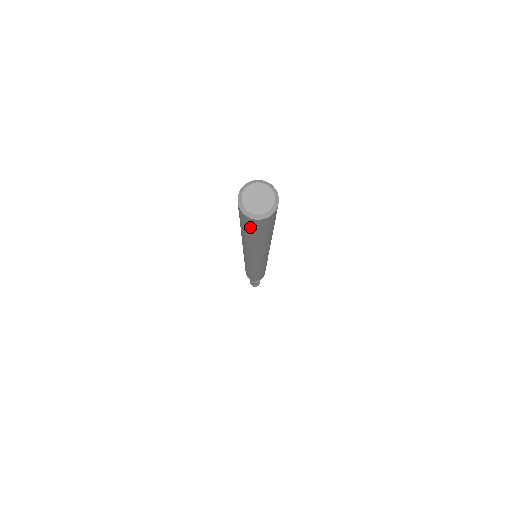
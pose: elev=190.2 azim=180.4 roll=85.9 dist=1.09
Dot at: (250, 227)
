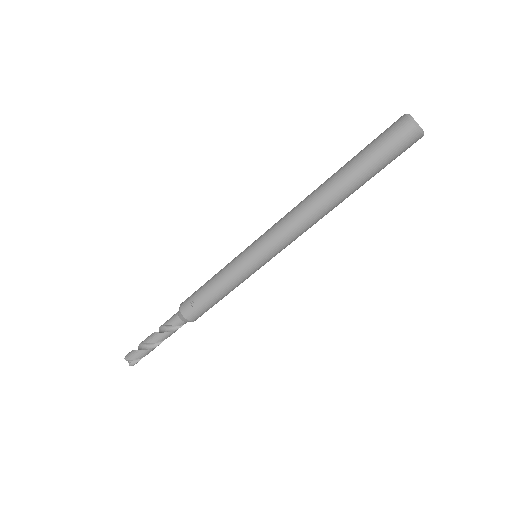
Dot at: (398, 151)
